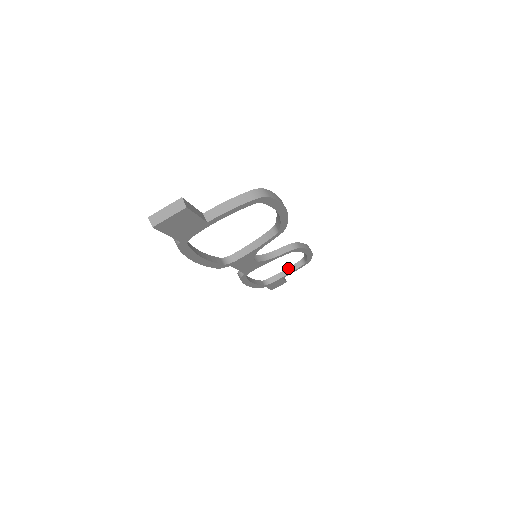
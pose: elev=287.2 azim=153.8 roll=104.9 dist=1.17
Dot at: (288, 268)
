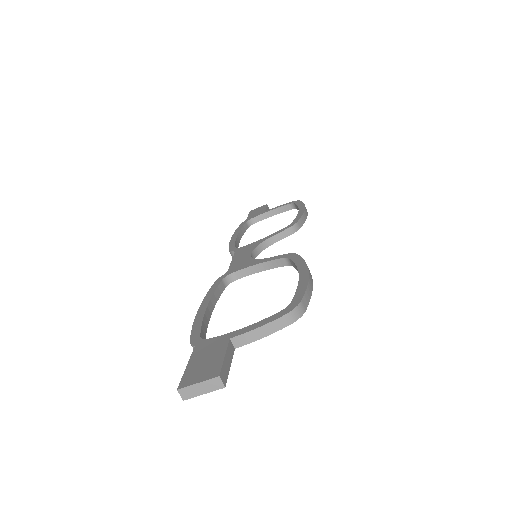
Dot at: (275, 209)
